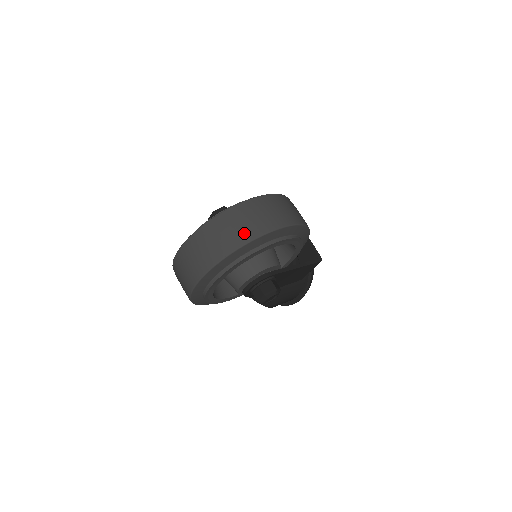
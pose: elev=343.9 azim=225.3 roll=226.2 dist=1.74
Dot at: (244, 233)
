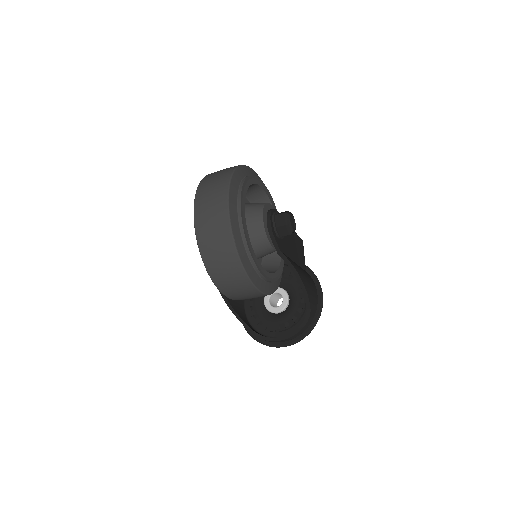
Dot at: (231, 167)
